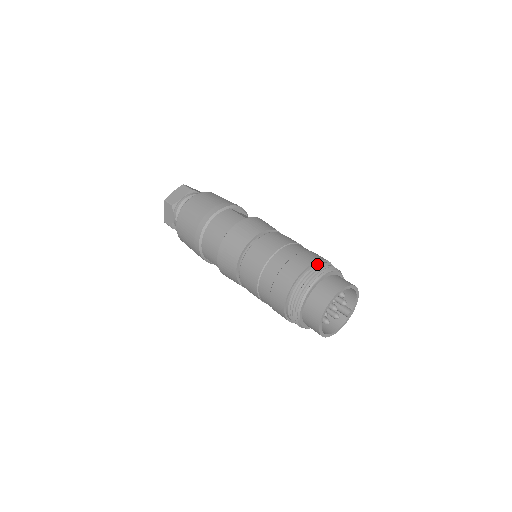
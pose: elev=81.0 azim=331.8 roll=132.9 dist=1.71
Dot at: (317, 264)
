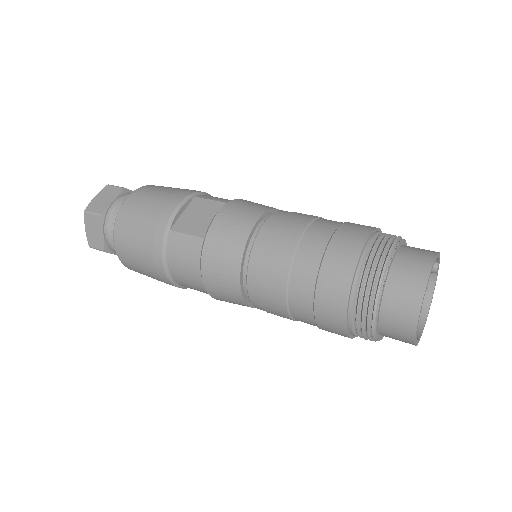
Dot at: (356, 279)
